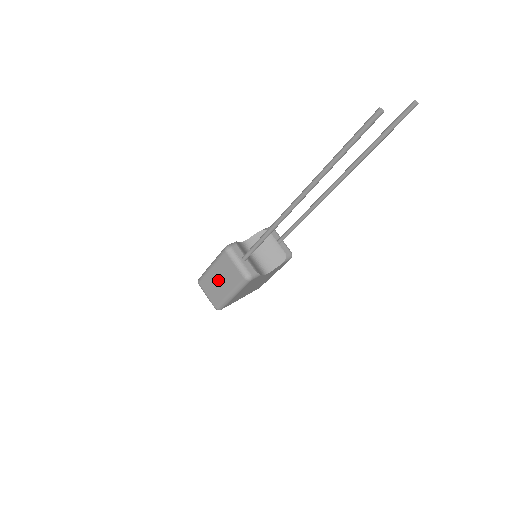
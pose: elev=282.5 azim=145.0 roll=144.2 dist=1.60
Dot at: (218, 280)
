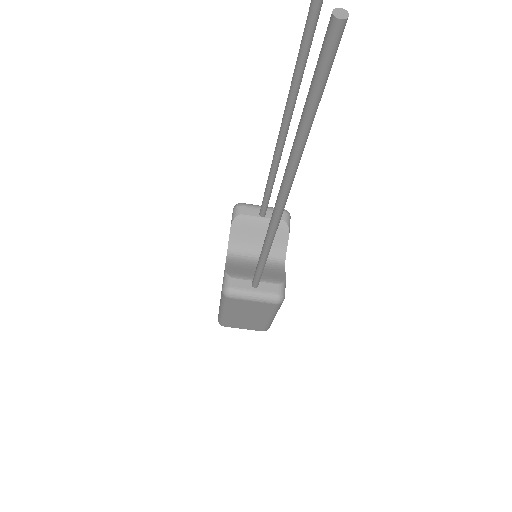
Dot at: (244, 317)
